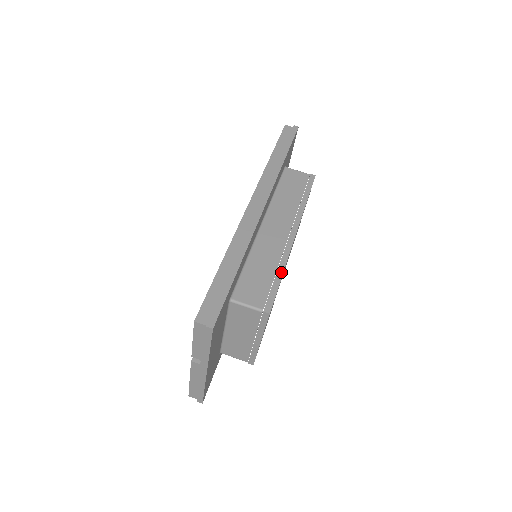
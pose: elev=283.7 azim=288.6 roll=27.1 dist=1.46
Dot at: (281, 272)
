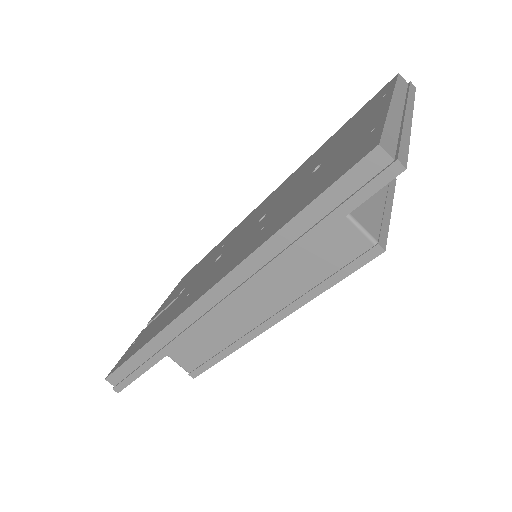
Dot at: (225, 355)
